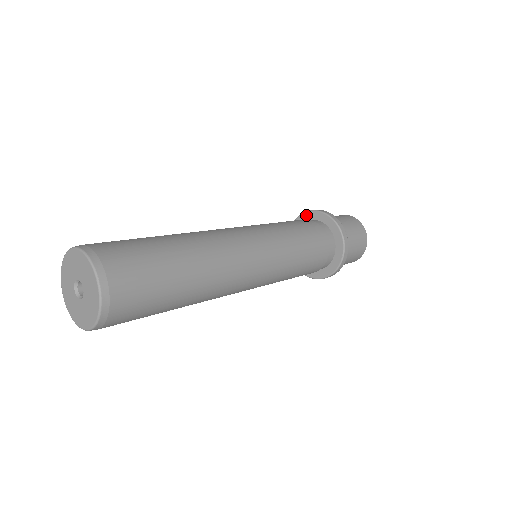
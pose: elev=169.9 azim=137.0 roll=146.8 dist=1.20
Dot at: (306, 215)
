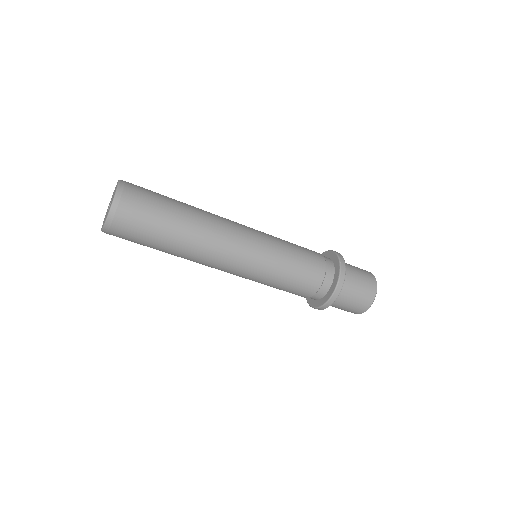
Dot at: occluded
